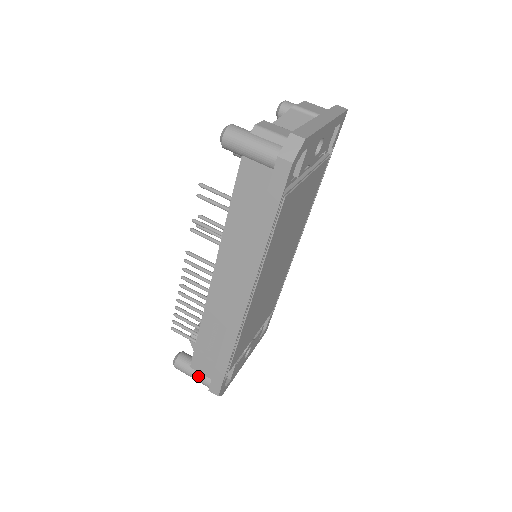
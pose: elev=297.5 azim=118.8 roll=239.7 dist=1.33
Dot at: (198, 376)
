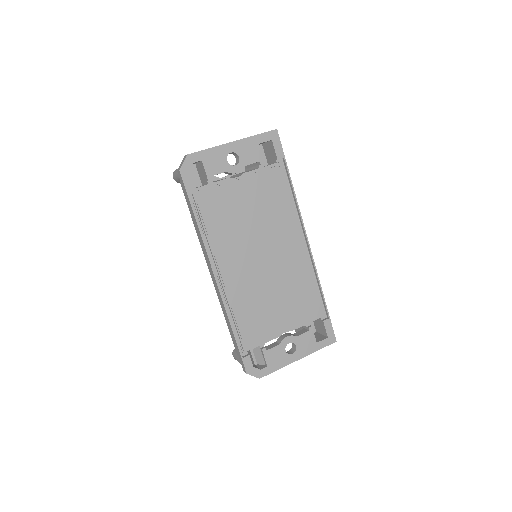
Dot at: (239, 360)
